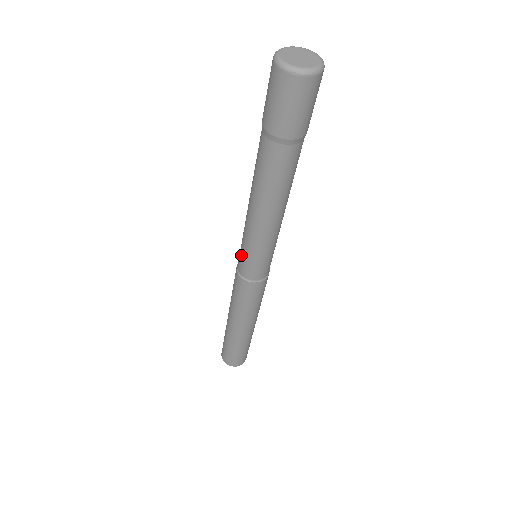
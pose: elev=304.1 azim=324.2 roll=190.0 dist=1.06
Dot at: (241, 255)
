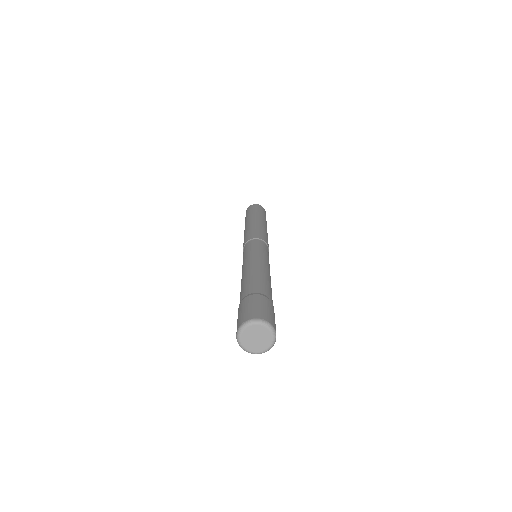
Dot at: occluded
